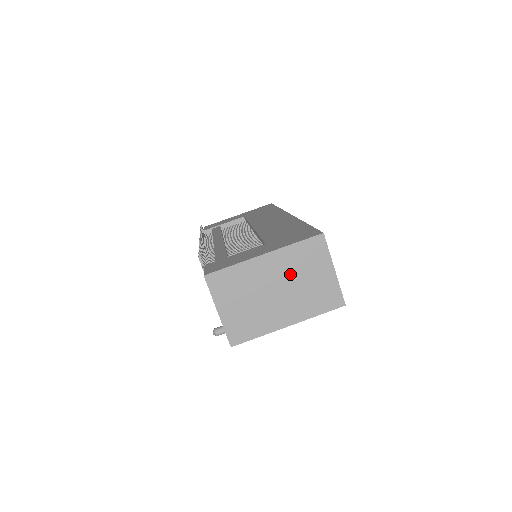
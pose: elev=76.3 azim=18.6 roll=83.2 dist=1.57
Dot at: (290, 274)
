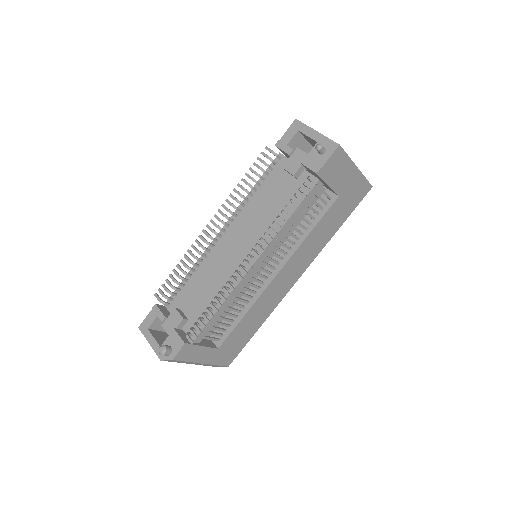
Dot at: occluded
